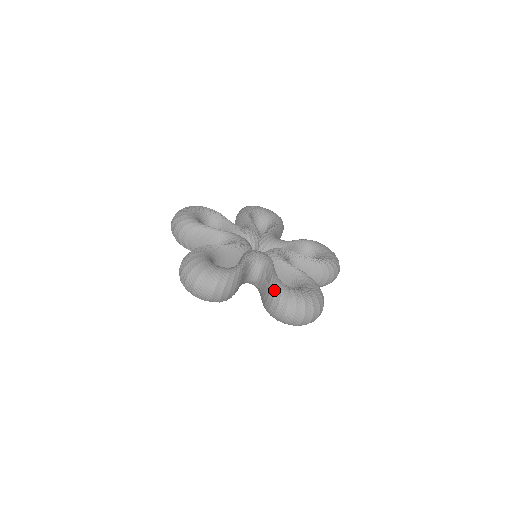
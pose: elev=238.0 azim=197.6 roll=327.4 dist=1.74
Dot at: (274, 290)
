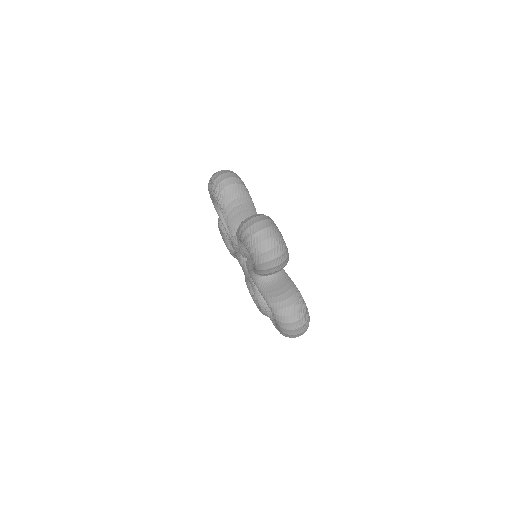
Dot at: occluded
